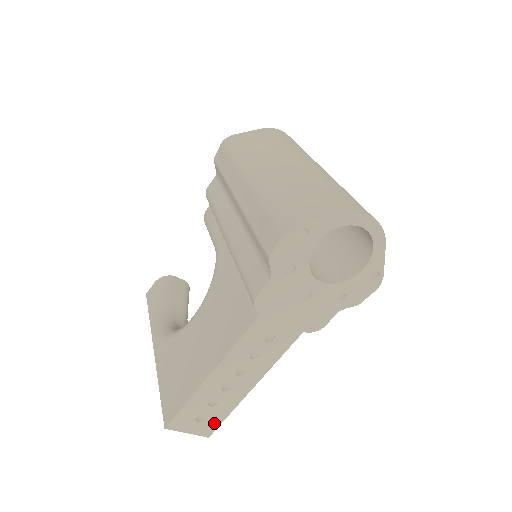
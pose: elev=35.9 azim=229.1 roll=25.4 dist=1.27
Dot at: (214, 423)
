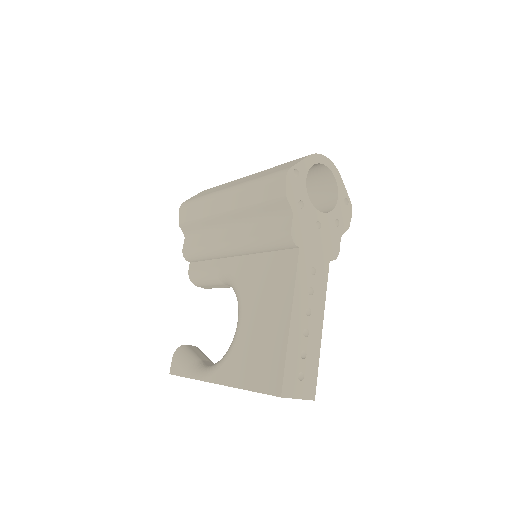
Dot at: (312, 380)
